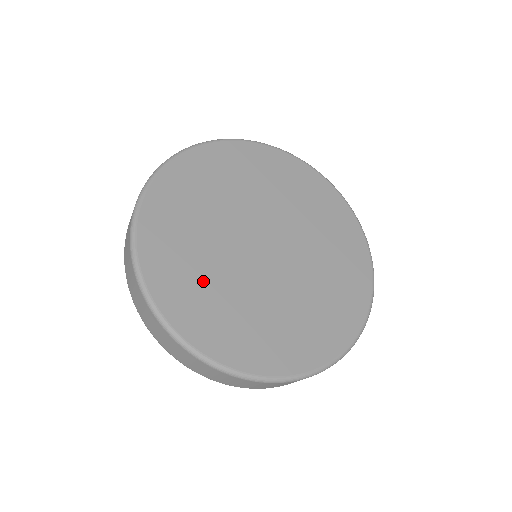
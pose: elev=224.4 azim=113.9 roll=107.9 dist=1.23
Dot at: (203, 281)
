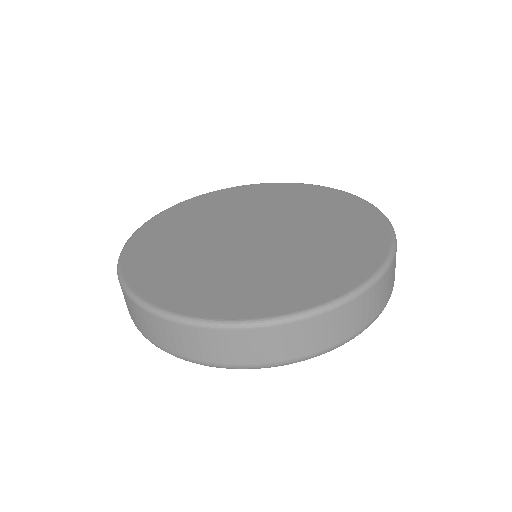
Dot at: (188, 270)
